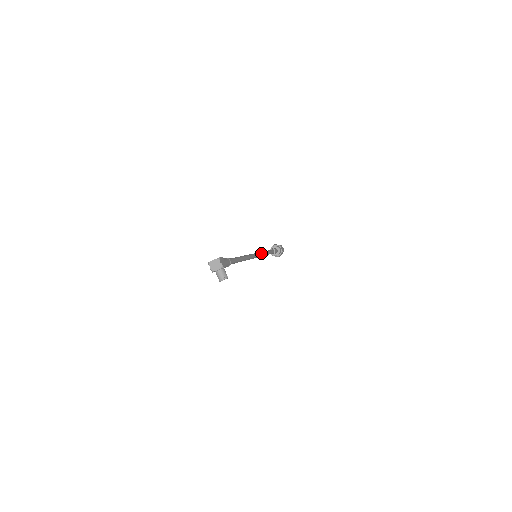
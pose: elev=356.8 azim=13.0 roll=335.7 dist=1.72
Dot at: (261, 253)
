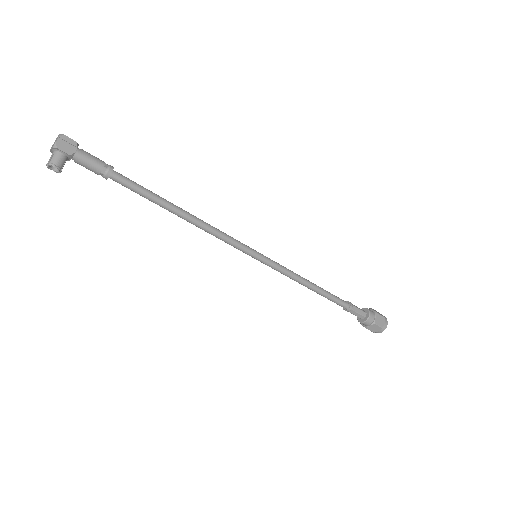
Dot at: (279, 265)
